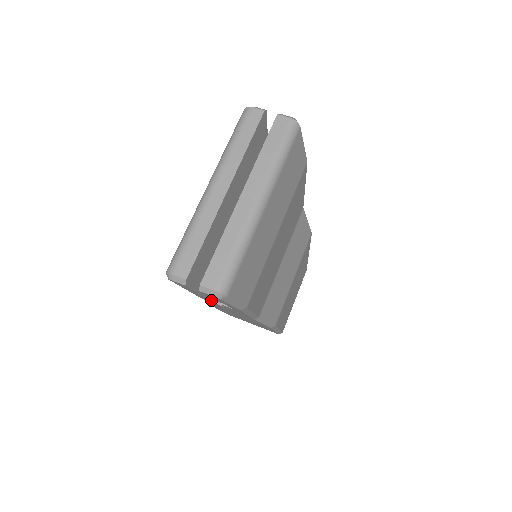
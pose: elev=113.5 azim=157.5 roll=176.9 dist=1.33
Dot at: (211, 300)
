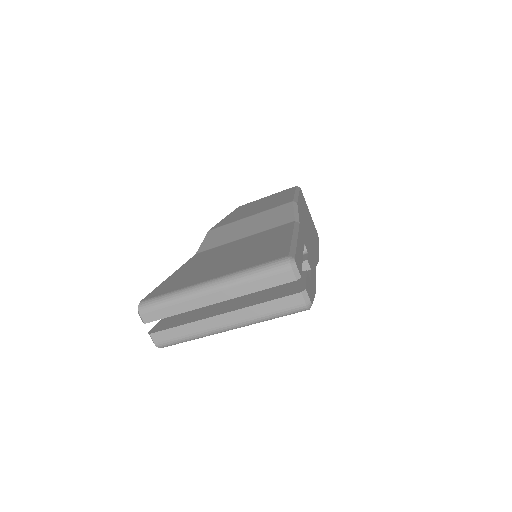
Dot at: occluded
